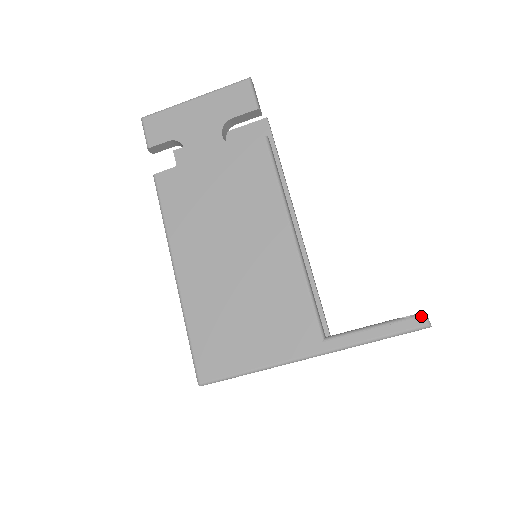
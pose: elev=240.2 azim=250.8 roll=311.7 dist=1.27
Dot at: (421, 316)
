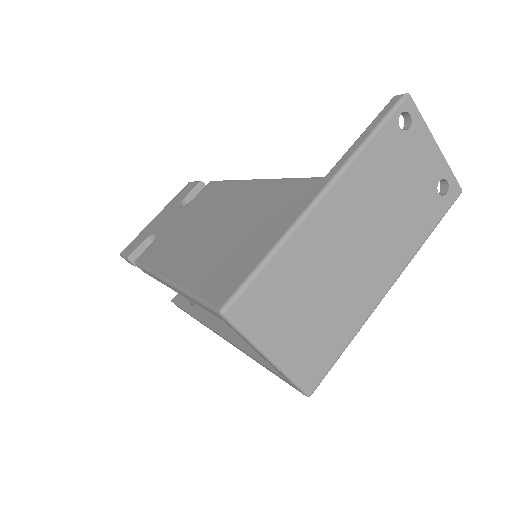
Dot at: (392, 98)
